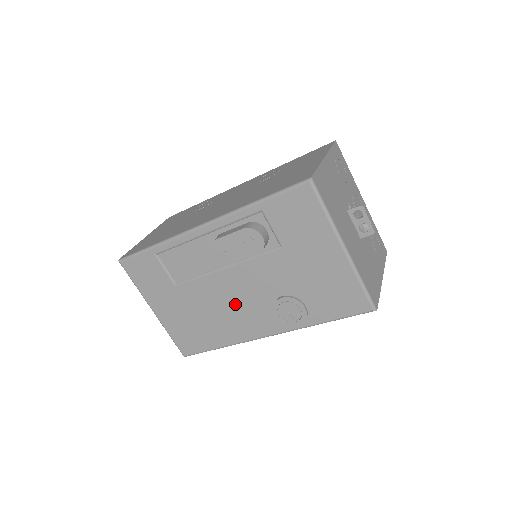
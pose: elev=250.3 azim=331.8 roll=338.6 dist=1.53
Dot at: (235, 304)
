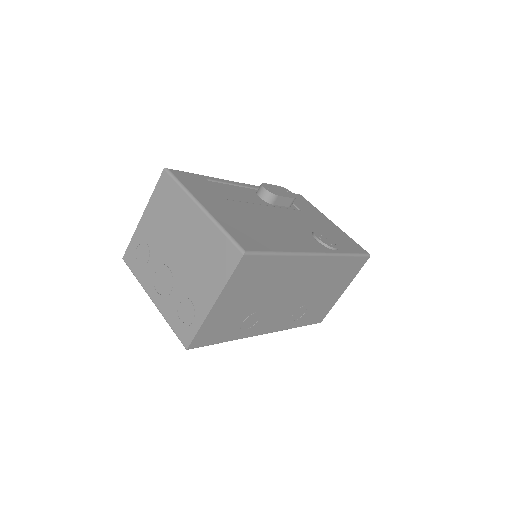
Dot at: (284, 226)
